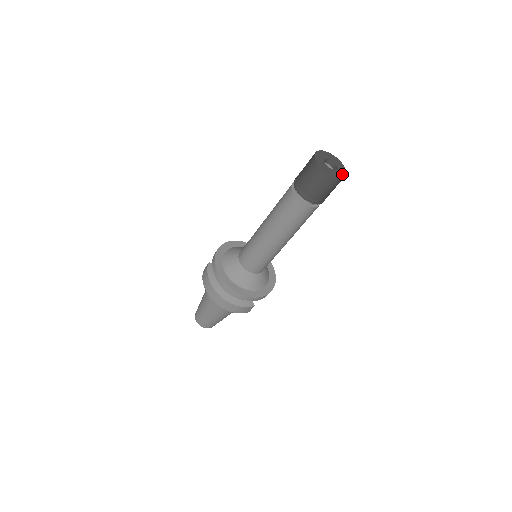
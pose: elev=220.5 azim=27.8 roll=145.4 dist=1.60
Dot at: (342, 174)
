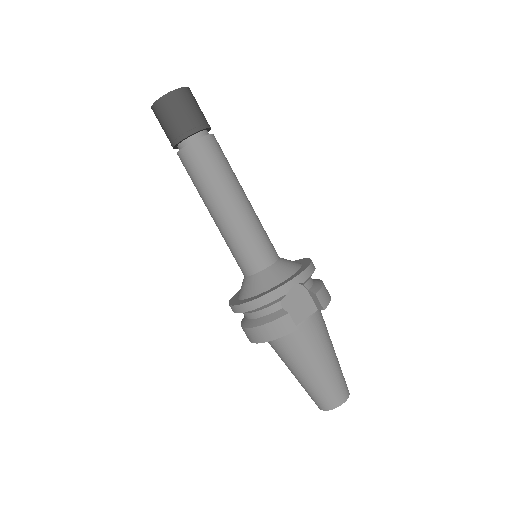
Dot at: (175, 91)
